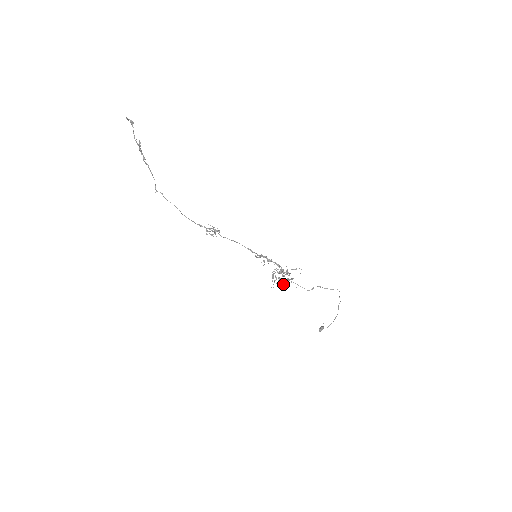
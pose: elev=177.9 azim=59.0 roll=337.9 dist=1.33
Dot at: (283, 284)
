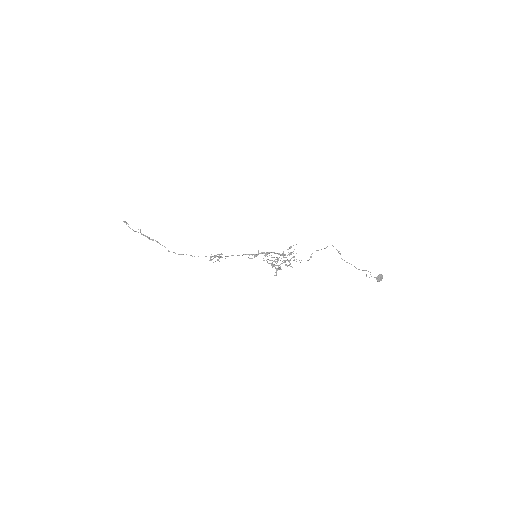
Dot at: (279, 268)
